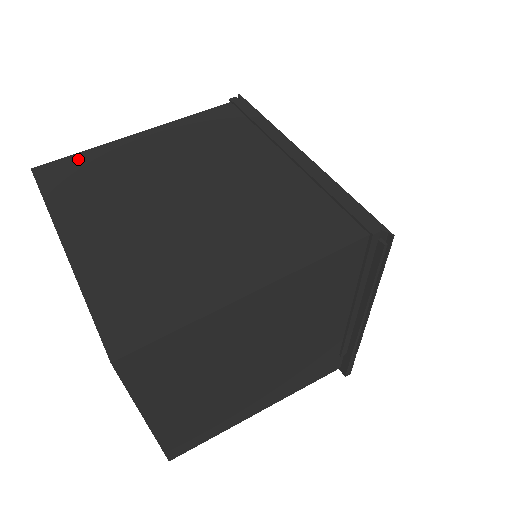
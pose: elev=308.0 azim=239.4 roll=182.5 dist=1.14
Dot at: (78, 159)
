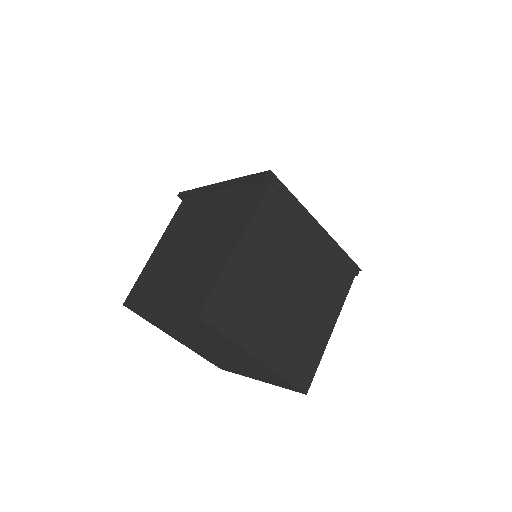
Dot at: (219, 292)
